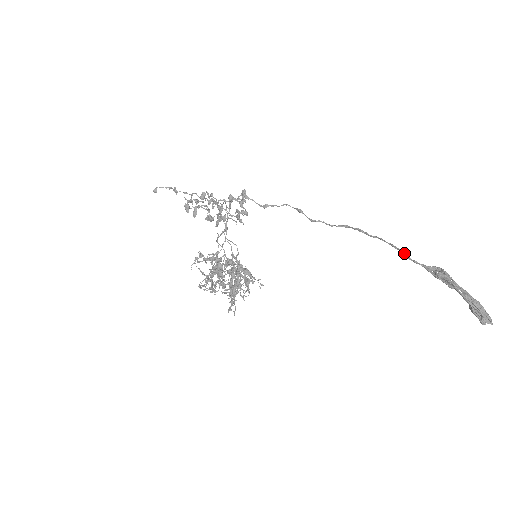
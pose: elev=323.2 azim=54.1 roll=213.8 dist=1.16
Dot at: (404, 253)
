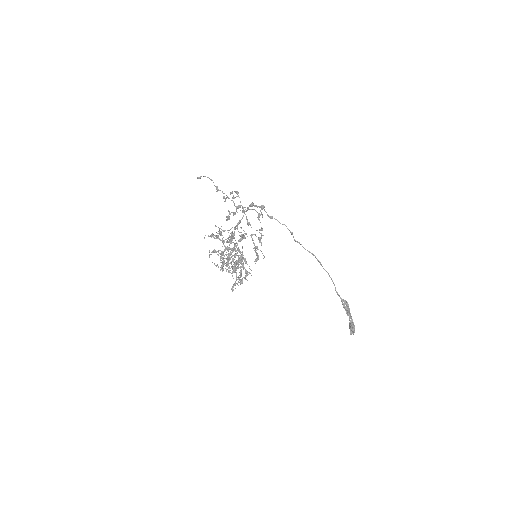
Dot at: occluded
